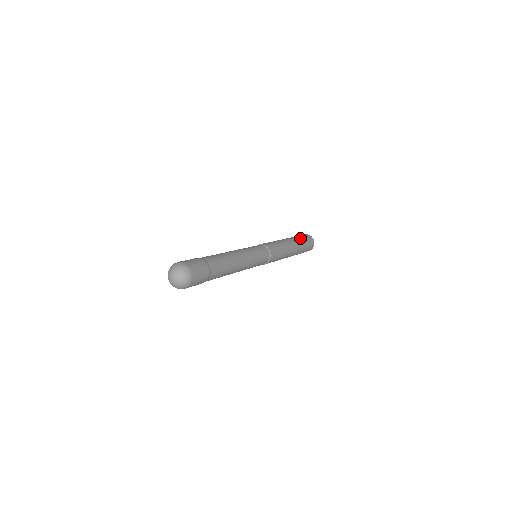
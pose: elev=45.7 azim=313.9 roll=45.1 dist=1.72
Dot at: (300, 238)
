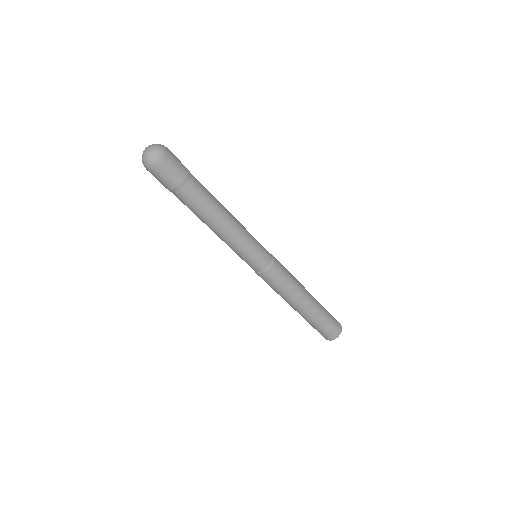
Dot at: occluded
